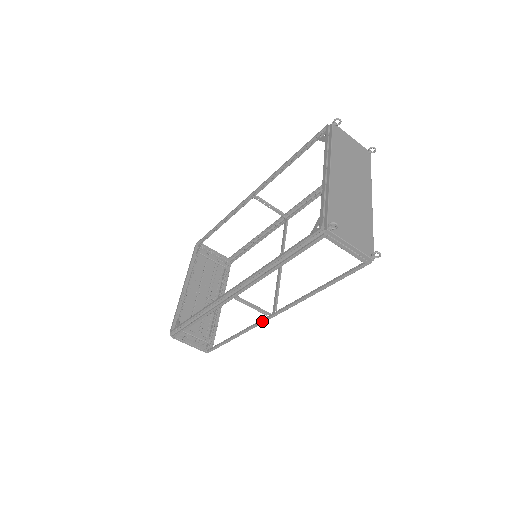
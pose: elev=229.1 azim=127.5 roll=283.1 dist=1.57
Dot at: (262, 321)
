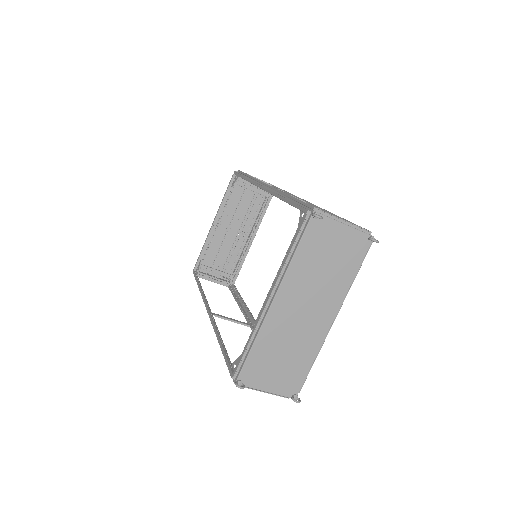
Dot at: (247, 322)
